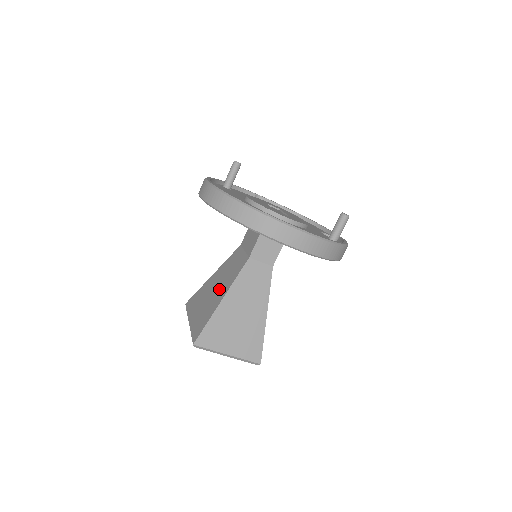
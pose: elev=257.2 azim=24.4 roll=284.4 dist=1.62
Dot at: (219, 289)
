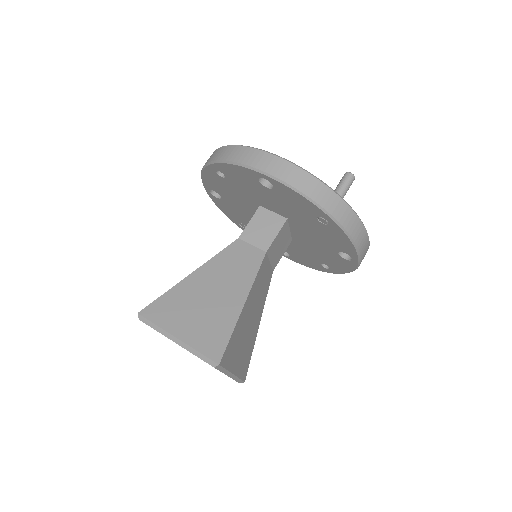
Dot at: occluded
